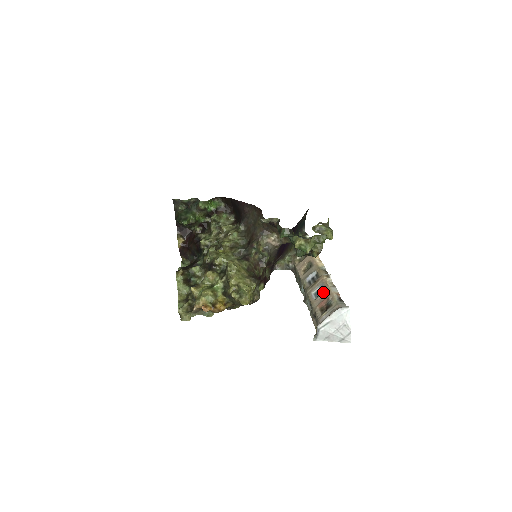
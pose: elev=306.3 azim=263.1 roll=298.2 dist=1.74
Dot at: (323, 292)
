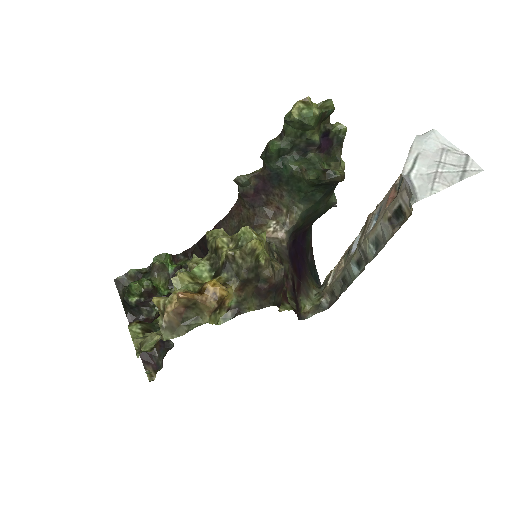
Dot at: (382, 203)
